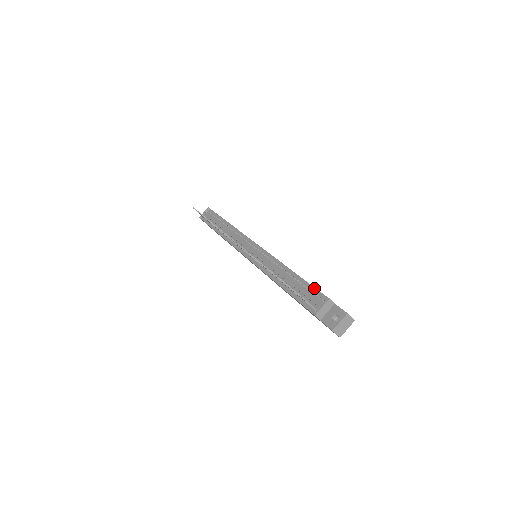
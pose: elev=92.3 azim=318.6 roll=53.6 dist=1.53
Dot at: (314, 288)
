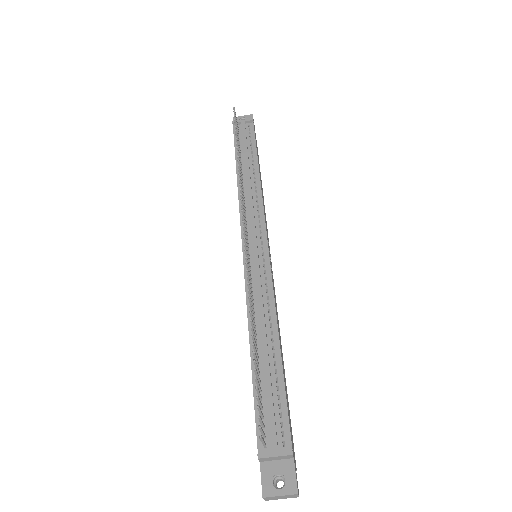
Dot at: (286, 409)
